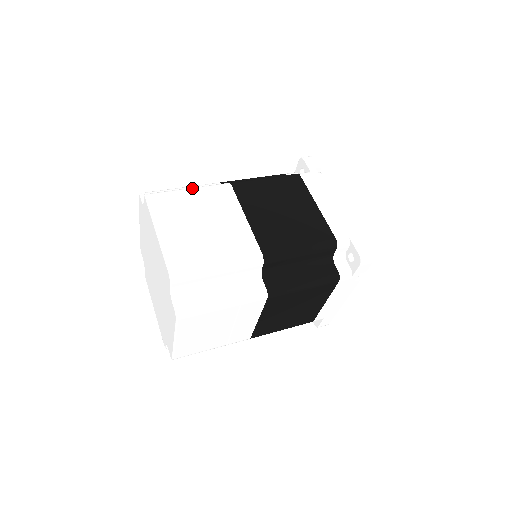
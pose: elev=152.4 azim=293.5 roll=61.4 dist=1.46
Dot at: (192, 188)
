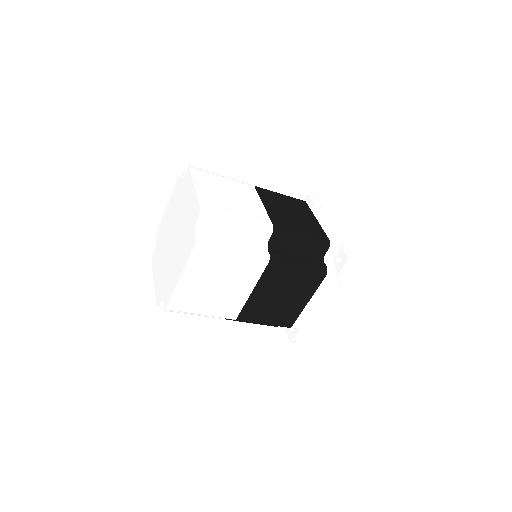
Dot at: (225, 177)
